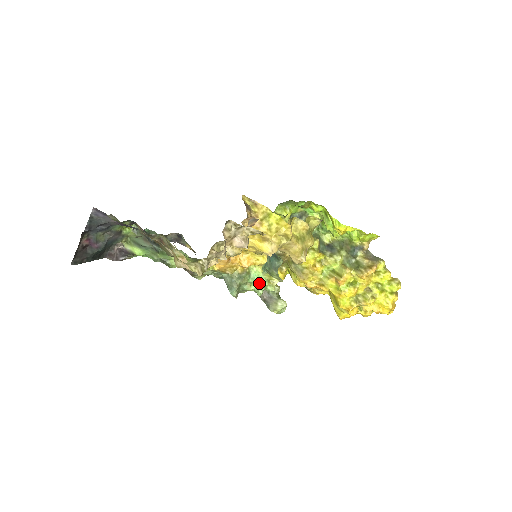
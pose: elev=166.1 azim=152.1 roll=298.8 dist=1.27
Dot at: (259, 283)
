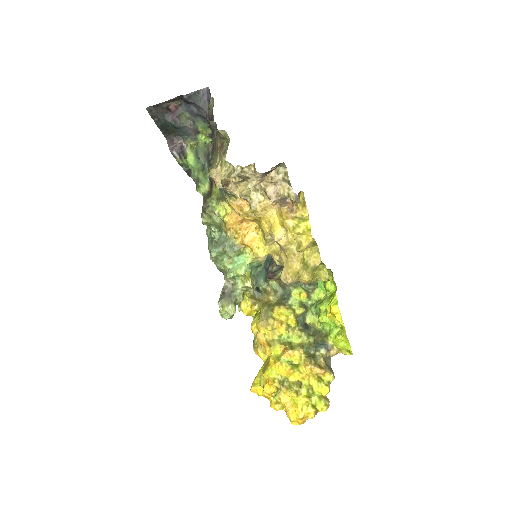
Dot at: (238, 267)
